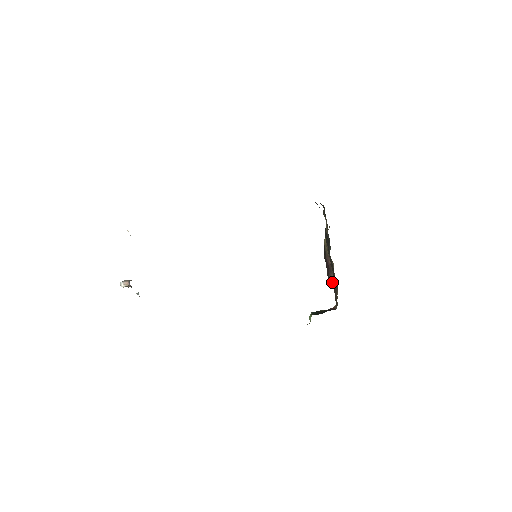
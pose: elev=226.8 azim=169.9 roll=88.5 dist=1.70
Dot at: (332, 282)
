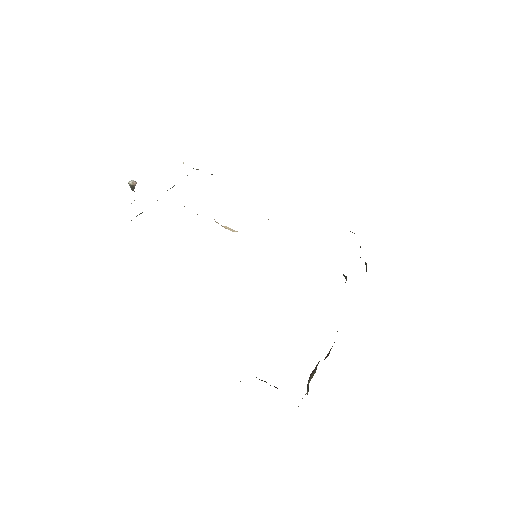
Dot at: occluded
